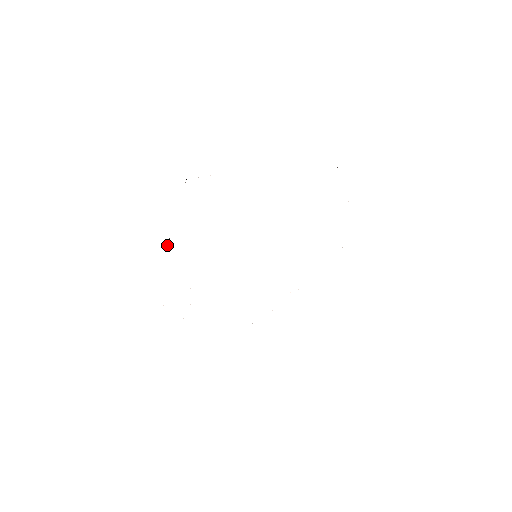
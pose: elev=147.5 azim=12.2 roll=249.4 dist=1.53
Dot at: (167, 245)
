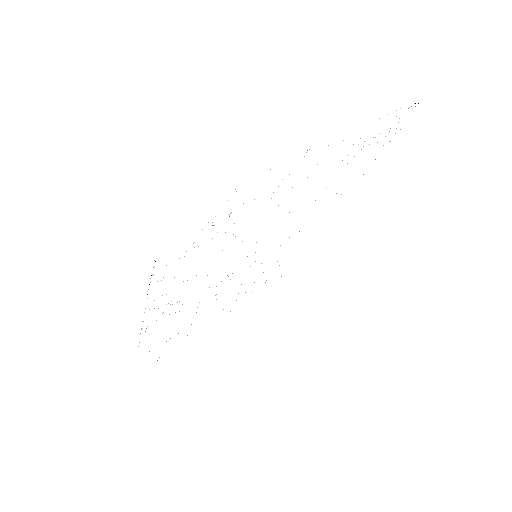
Dot at: occluded
